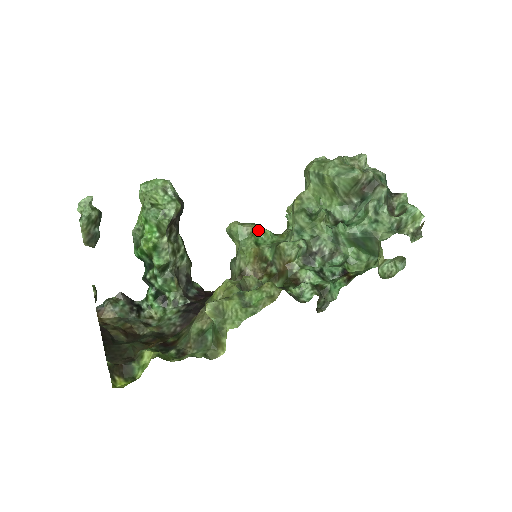
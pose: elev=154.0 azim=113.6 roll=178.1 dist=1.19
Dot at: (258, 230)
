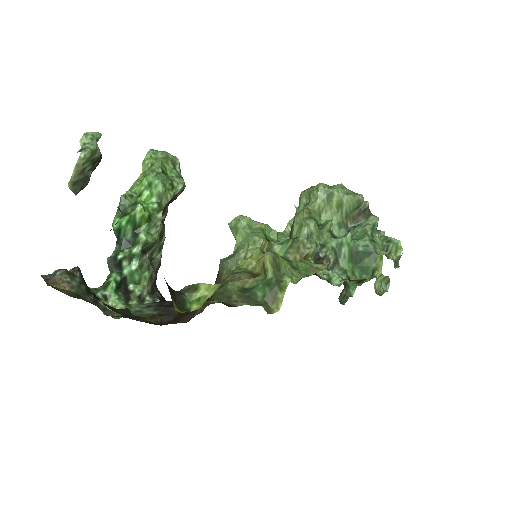
Dot at: (267, 228)
